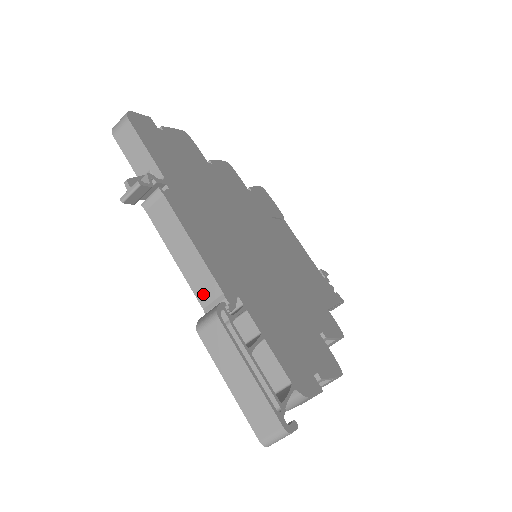
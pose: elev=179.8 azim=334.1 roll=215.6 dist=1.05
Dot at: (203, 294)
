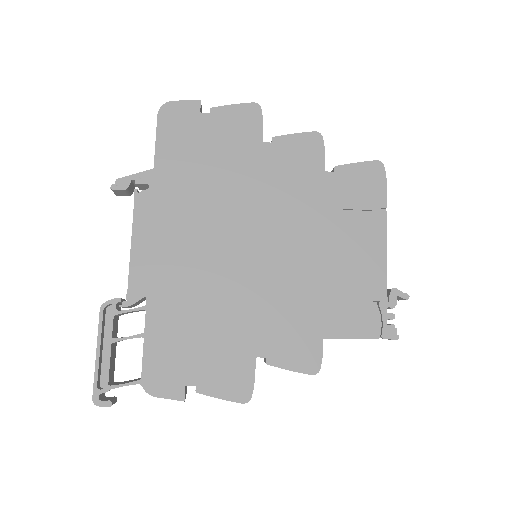
Dot at: occluded
